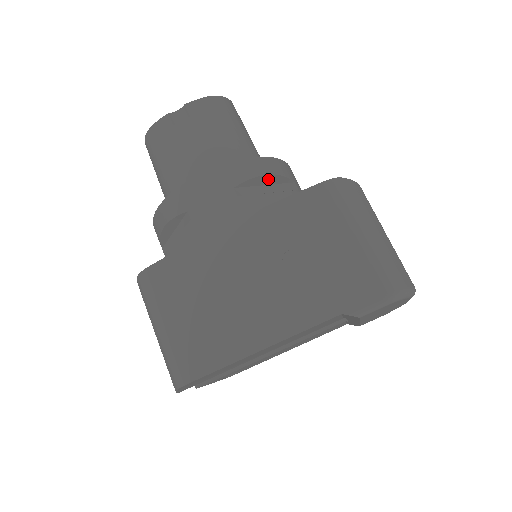
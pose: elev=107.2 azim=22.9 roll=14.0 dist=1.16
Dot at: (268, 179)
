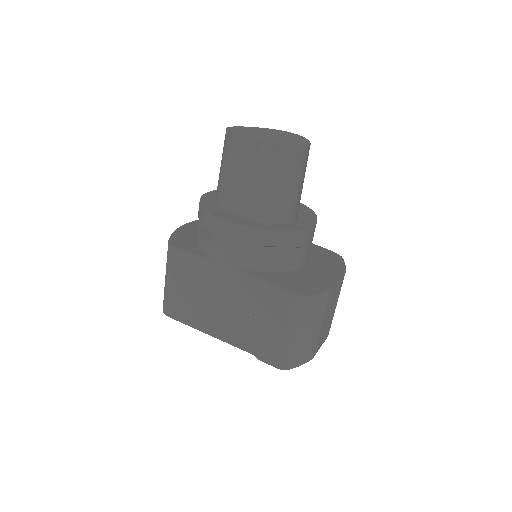
Dot at: (276, 246)
